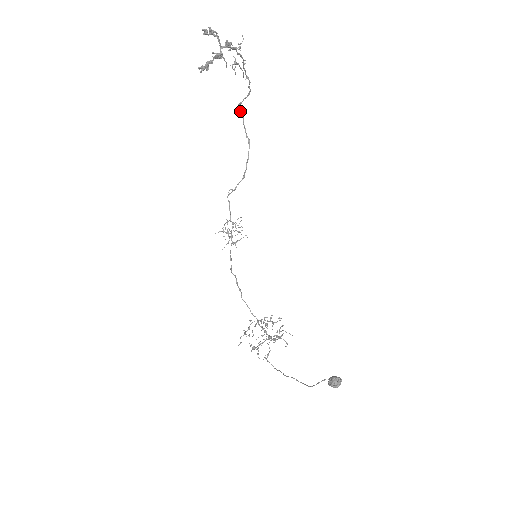
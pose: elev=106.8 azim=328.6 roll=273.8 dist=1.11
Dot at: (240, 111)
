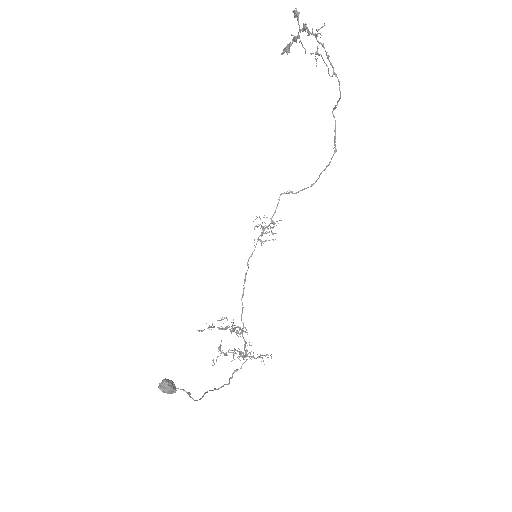
Dot at: (334, 116)
